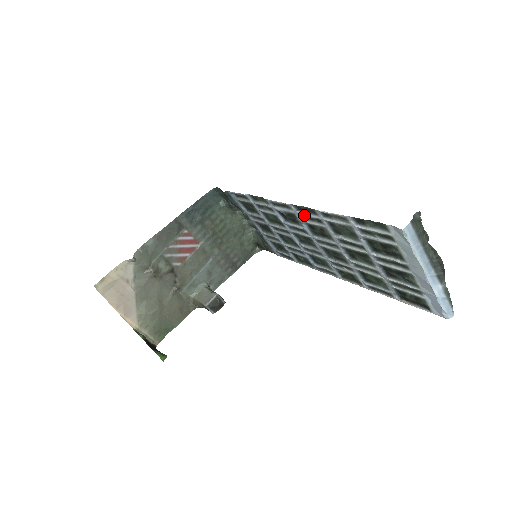
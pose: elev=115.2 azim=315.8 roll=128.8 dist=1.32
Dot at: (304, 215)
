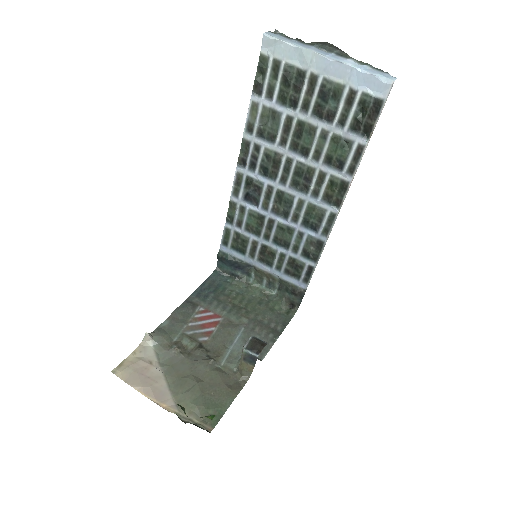
Dot at: (249, 162)
